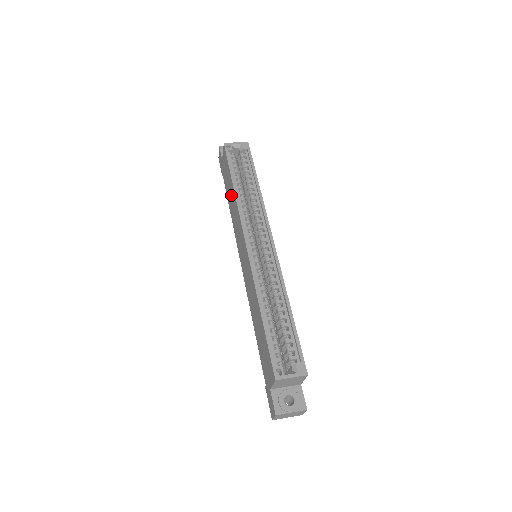
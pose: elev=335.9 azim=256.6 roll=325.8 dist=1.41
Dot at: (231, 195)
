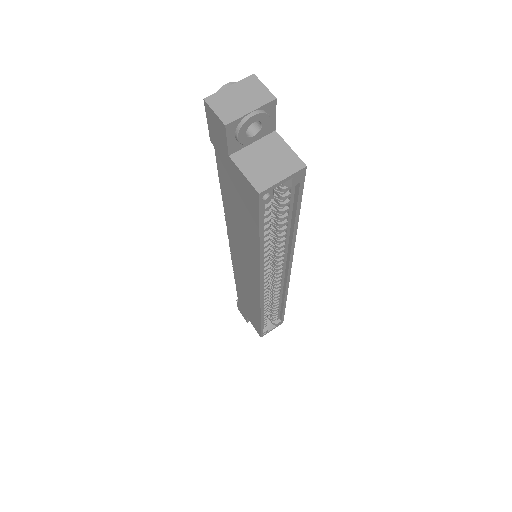
Dot at: (243, 229)
